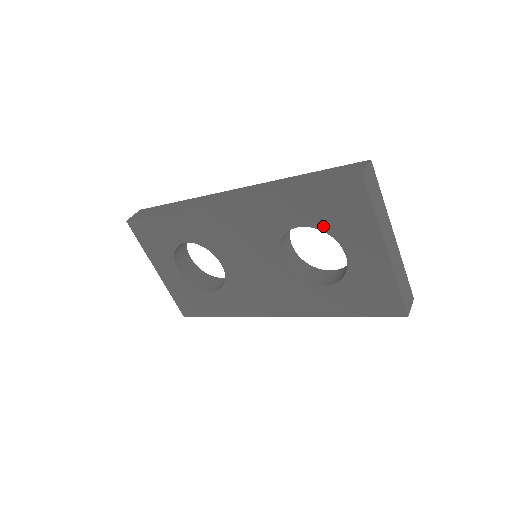
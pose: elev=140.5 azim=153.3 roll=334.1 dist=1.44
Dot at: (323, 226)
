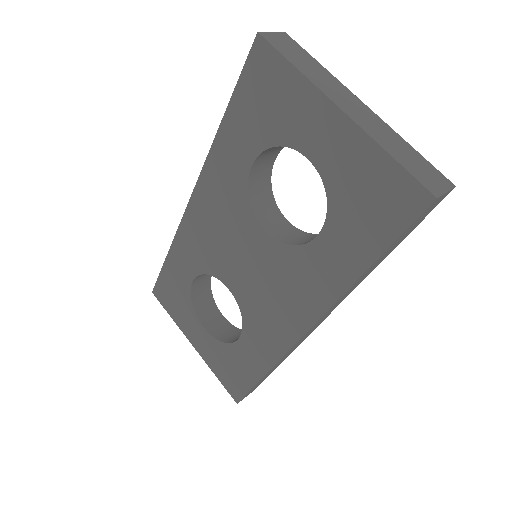
Dot at: (268, 140)
